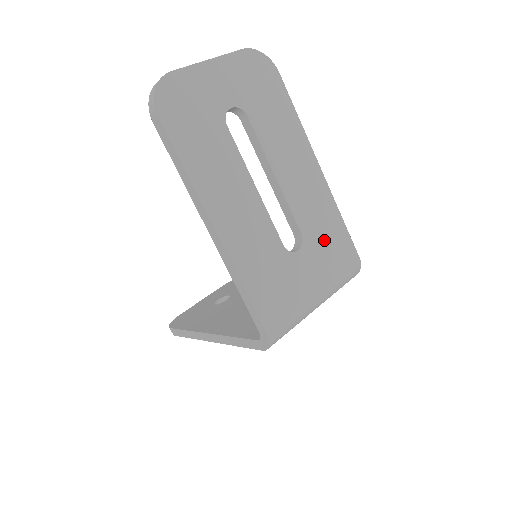
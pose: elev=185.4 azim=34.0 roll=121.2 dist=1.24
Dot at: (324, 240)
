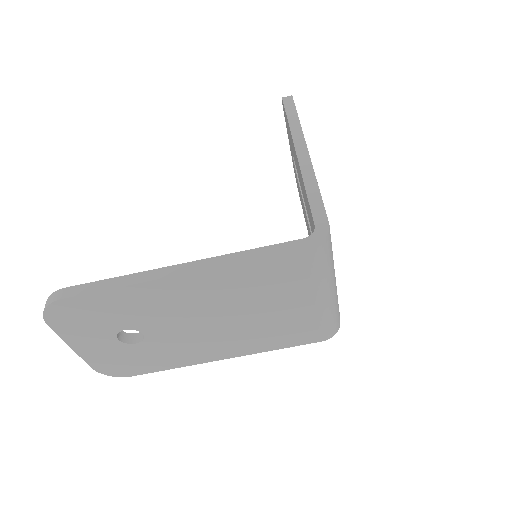
Dot at: occluded
